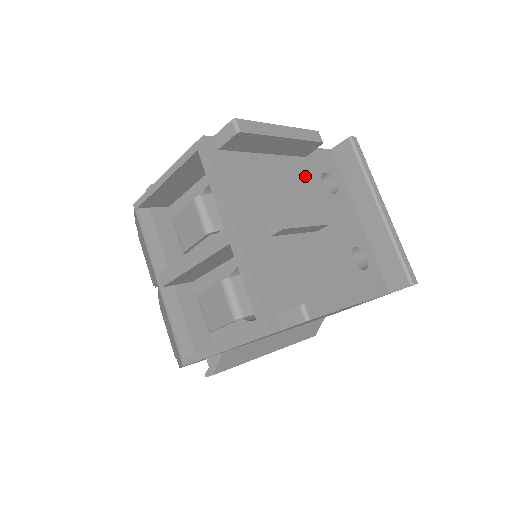
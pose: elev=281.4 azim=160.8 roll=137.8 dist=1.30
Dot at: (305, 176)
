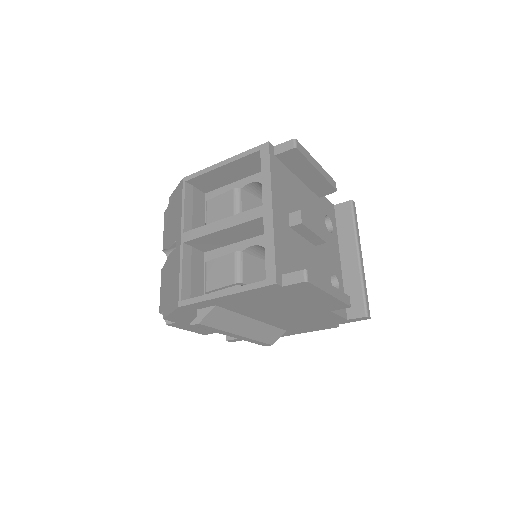
Dot at: (316, 208)
